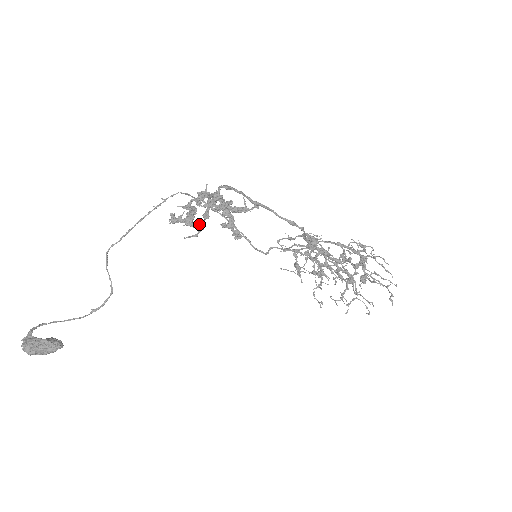
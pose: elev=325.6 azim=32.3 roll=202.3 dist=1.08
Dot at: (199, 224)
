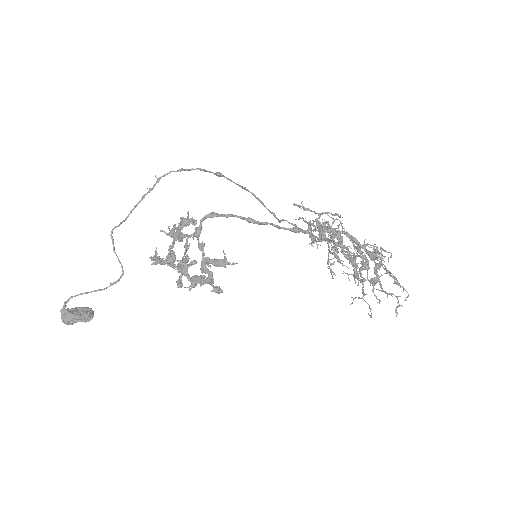
Dot at: occluded
